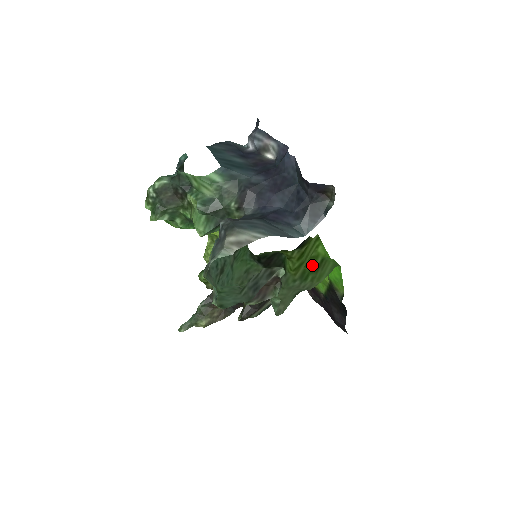
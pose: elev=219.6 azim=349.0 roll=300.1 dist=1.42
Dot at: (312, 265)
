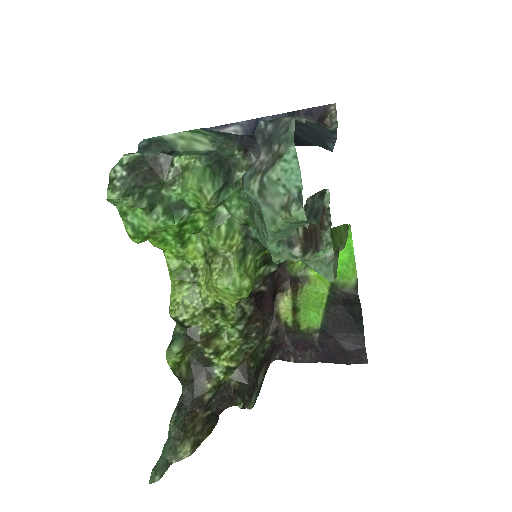
Dot at: occluded
